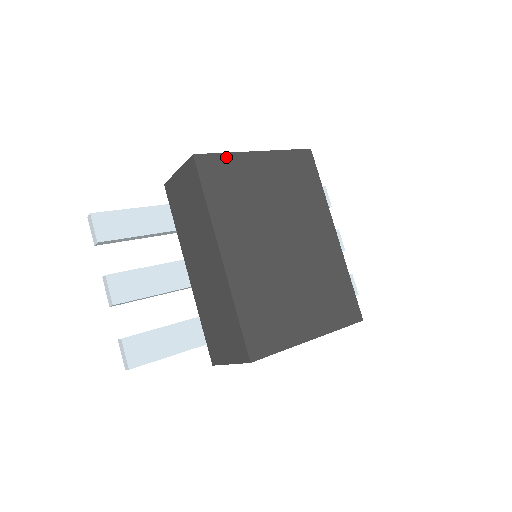
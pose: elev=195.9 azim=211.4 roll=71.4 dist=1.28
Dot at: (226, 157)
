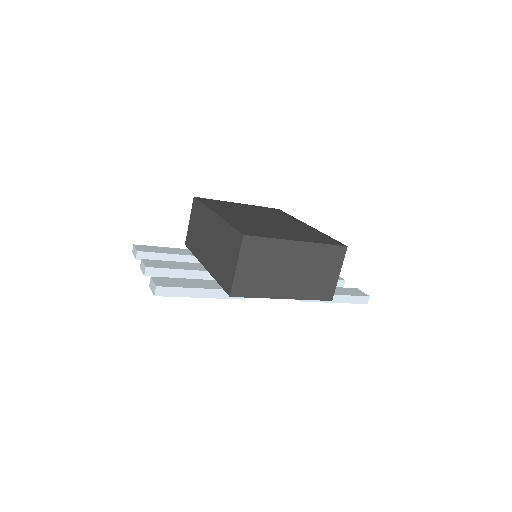
Dot at: occluded
